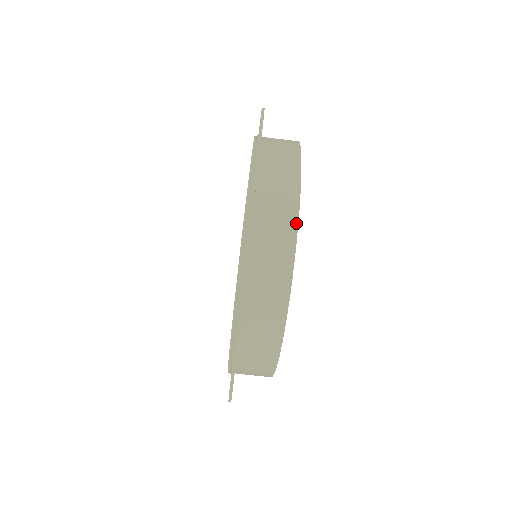
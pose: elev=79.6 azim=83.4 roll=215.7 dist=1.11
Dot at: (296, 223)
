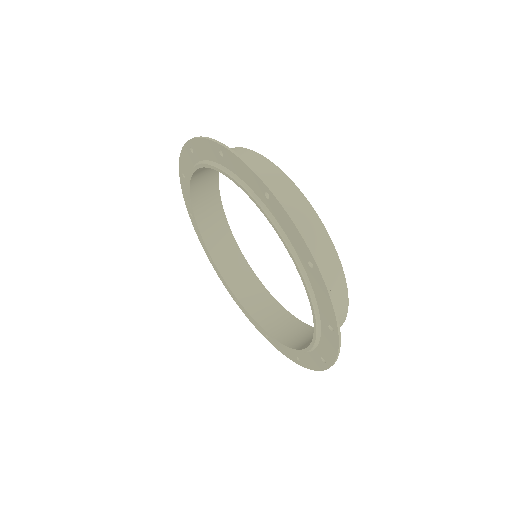
Dot at: (296, 187)
